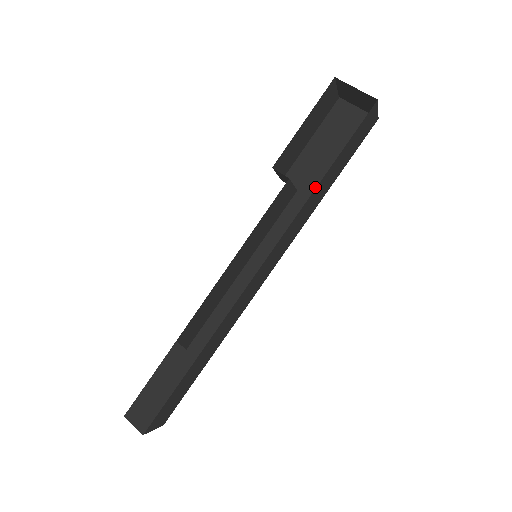
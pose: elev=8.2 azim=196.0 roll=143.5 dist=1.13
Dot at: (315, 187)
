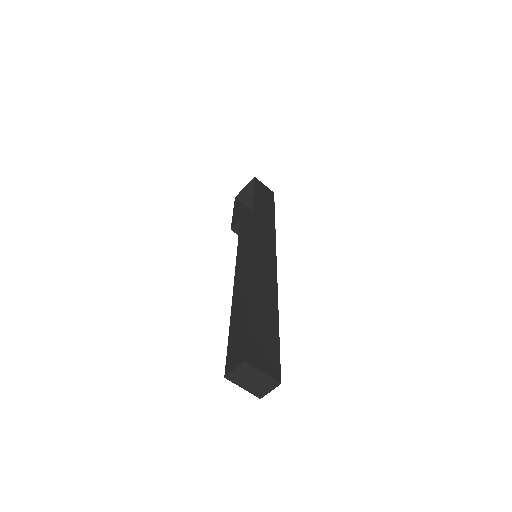
Dot at: occluded
